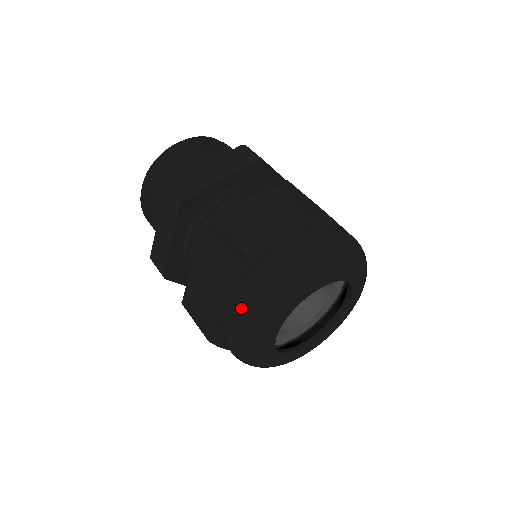
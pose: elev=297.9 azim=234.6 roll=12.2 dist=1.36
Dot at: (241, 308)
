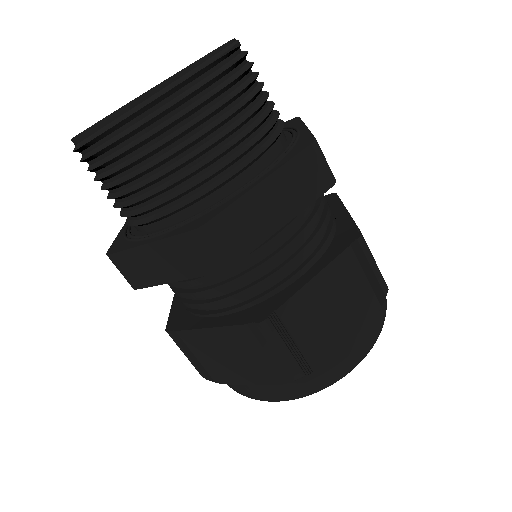
Dot at: (279, 396)
